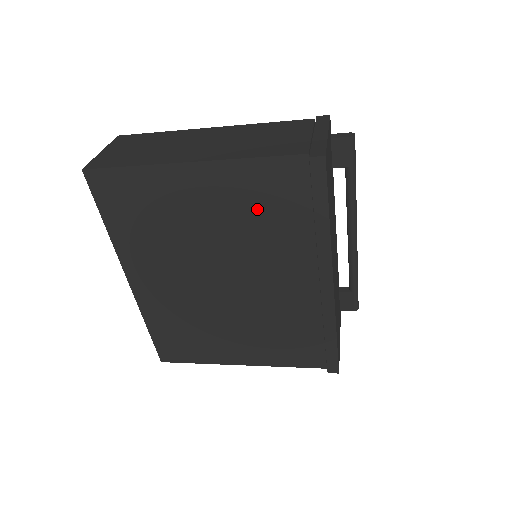
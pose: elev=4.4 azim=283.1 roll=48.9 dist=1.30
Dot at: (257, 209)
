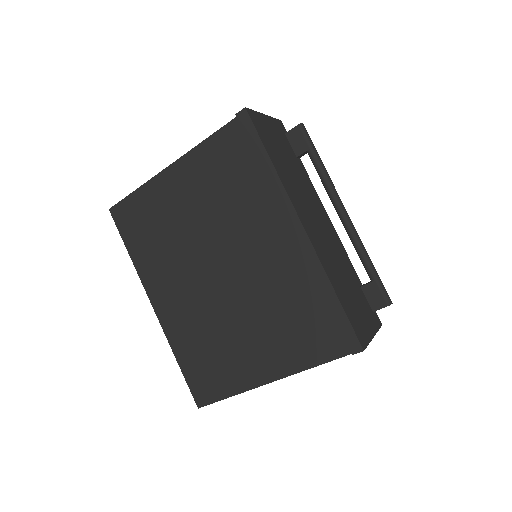
Dot at: (221, 183)
